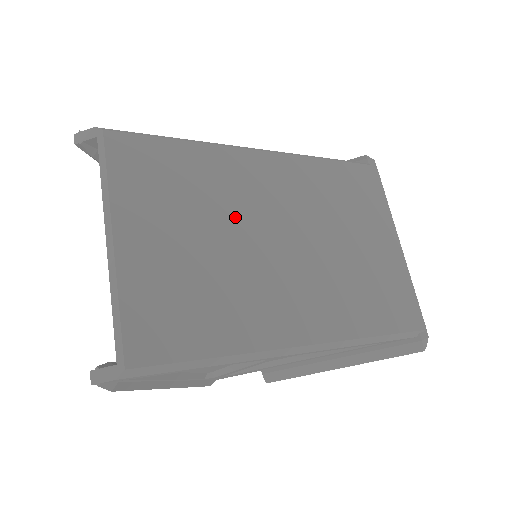
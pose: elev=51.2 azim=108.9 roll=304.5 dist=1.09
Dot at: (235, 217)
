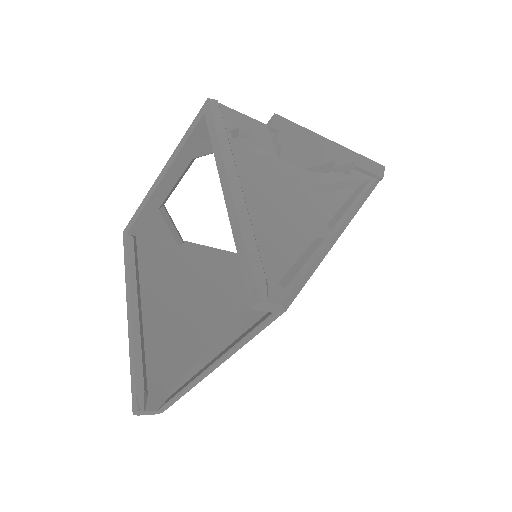
Dot at: occluded
